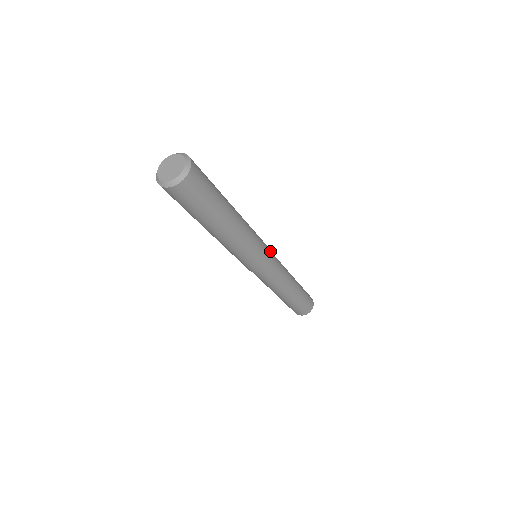
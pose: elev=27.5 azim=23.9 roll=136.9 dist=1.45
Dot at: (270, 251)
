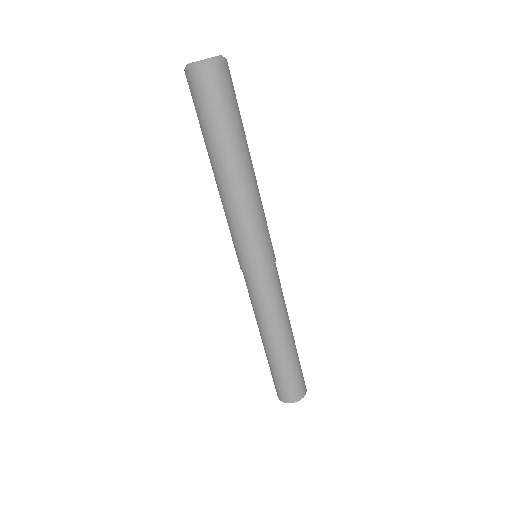
Dot at: occluded
